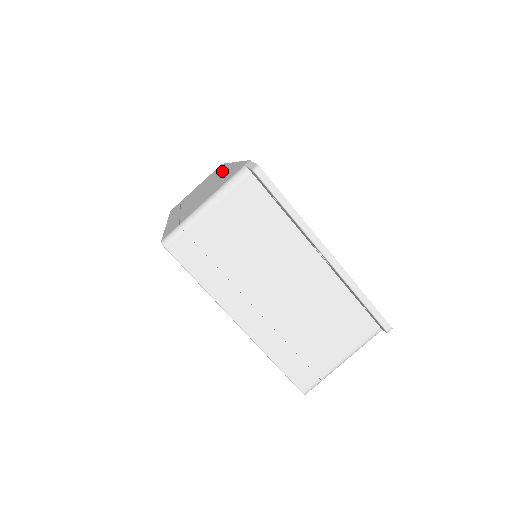
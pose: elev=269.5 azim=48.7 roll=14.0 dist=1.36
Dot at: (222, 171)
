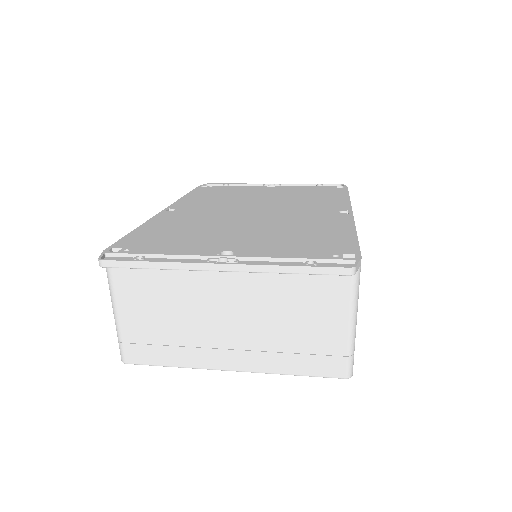
Dot at: occluded
